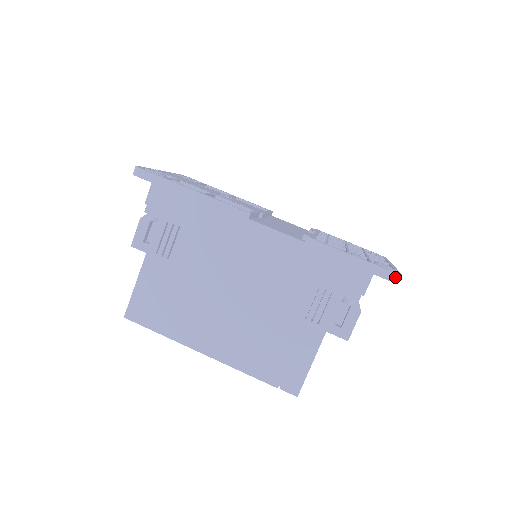
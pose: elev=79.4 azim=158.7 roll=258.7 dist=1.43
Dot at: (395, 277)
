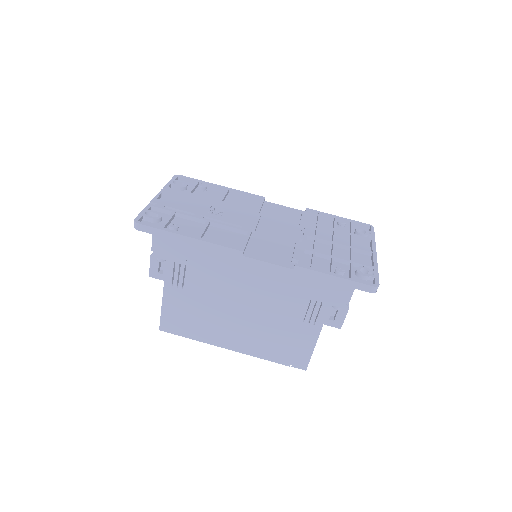
Dot at: (373, 289)
